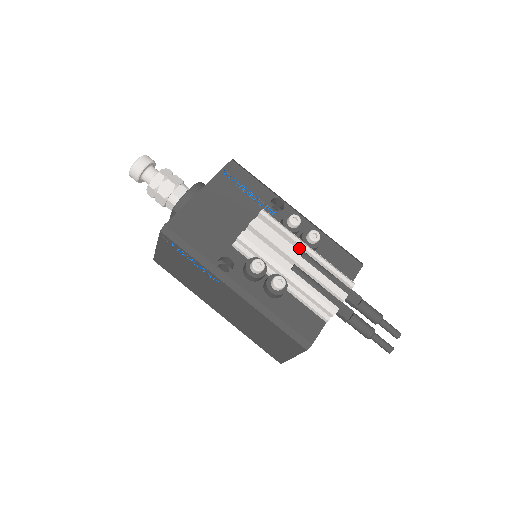
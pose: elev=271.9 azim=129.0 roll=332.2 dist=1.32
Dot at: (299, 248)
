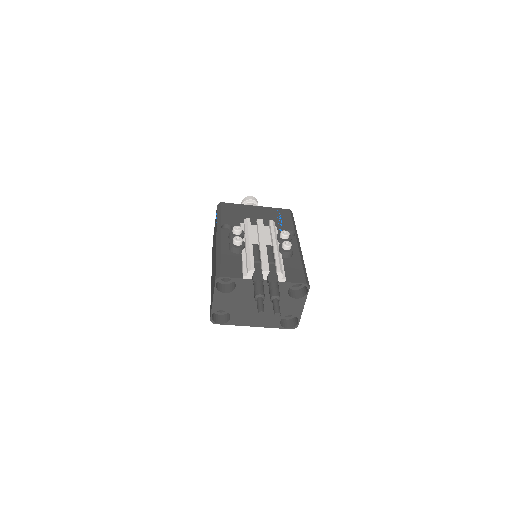
Dot at: occluded
